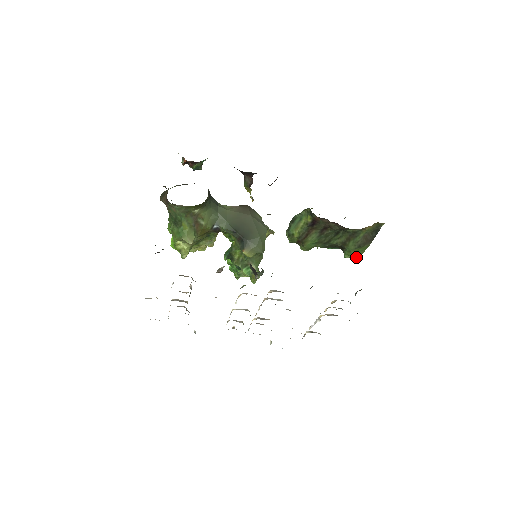
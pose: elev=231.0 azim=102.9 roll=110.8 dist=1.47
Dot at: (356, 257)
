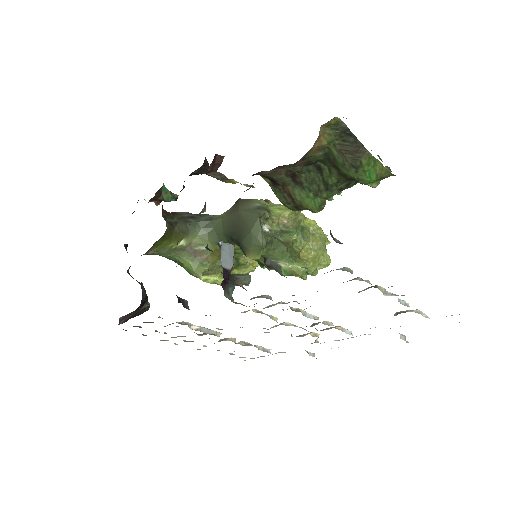
Dot at: (386, 177)
